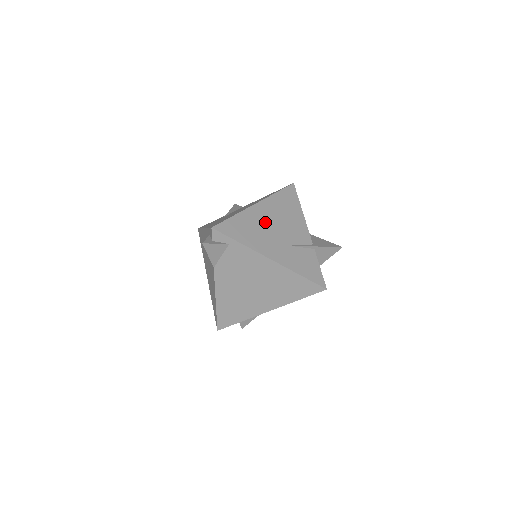
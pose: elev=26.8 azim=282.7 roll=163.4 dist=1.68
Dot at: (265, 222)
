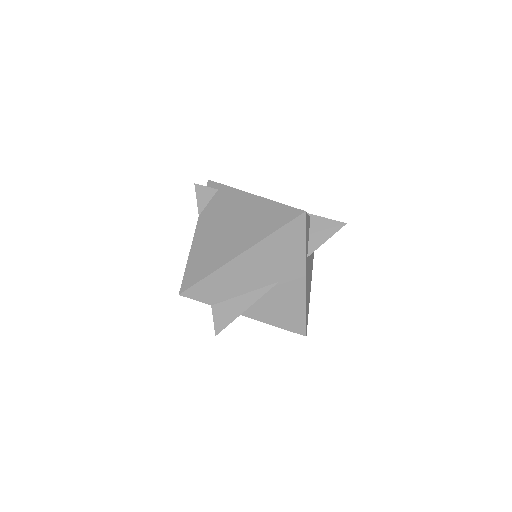
Dot at: occluded
